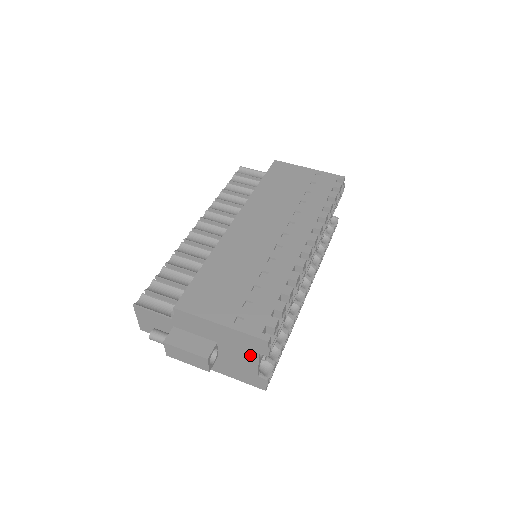
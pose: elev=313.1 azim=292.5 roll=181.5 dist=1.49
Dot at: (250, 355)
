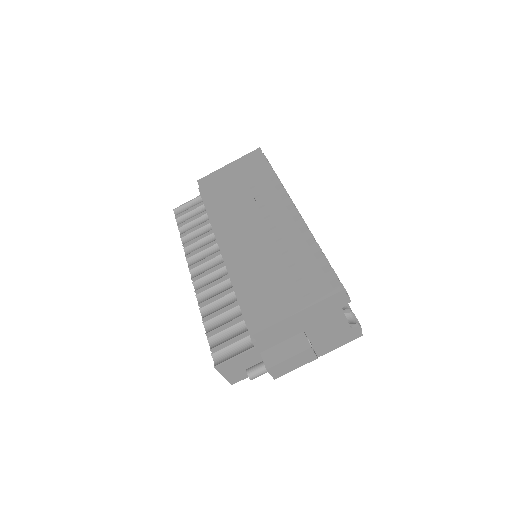
Dot at: (336, 316)
